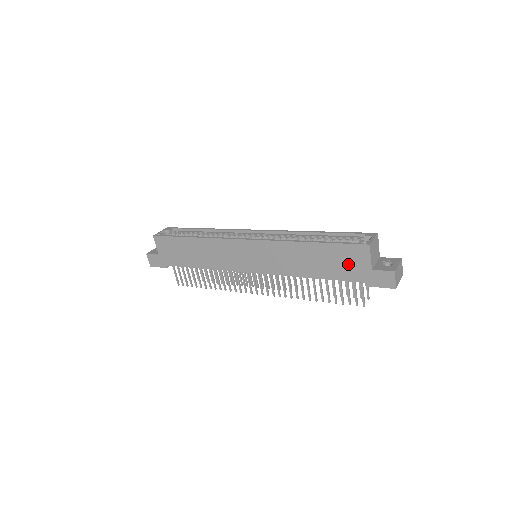
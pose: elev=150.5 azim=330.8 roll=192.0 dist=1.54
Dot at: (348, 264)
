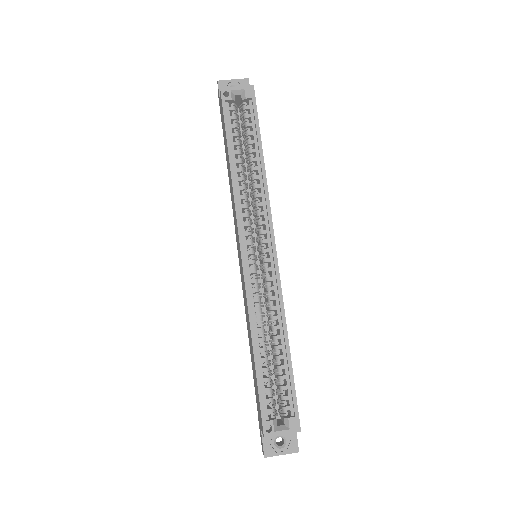
Dot at: (257, 400)
